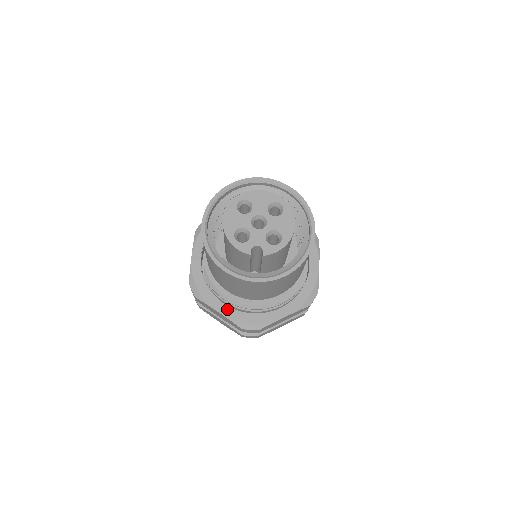
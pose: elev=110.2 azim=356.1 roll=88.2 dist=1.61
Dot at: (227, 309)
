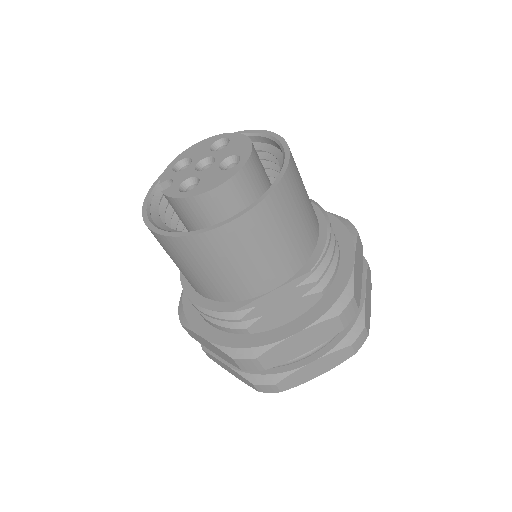
Dot at: occluded
